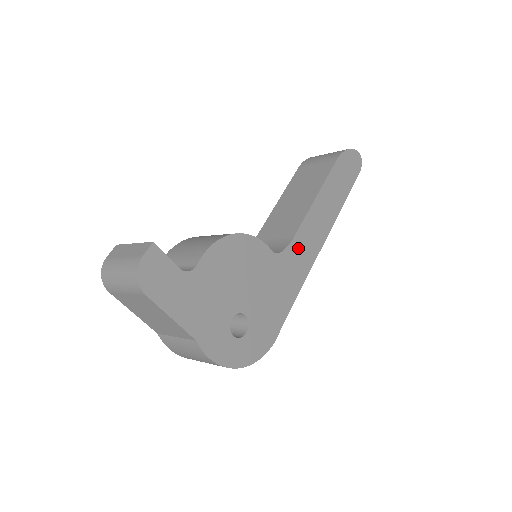
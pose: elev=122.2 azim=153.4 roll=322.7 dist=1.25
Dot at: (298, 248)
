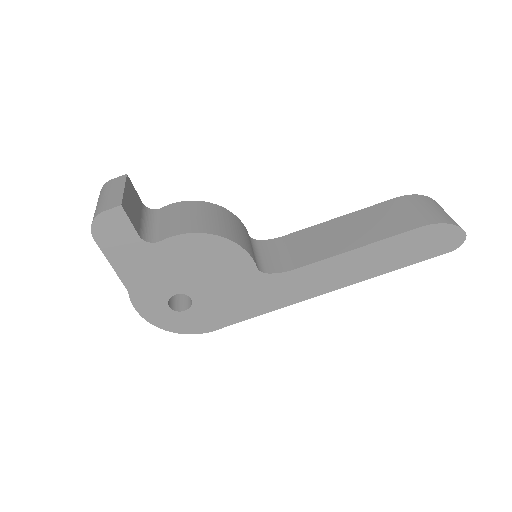
Dot at: (294, 280)
